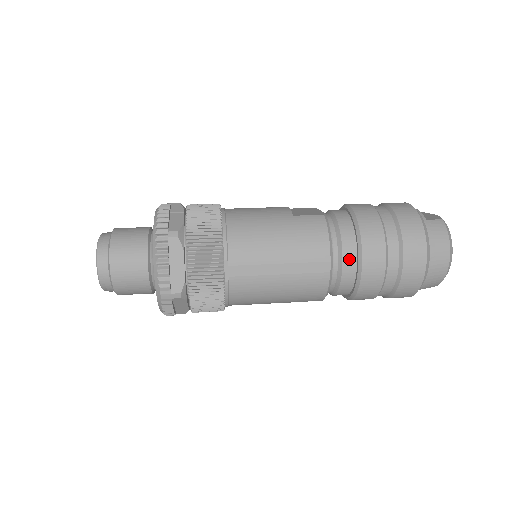
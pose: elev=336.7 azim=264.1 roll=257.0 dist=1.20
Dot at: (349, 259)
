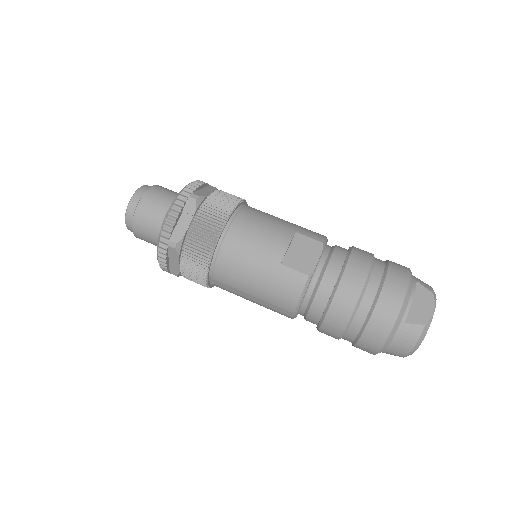
Dot at: (313, 317)
